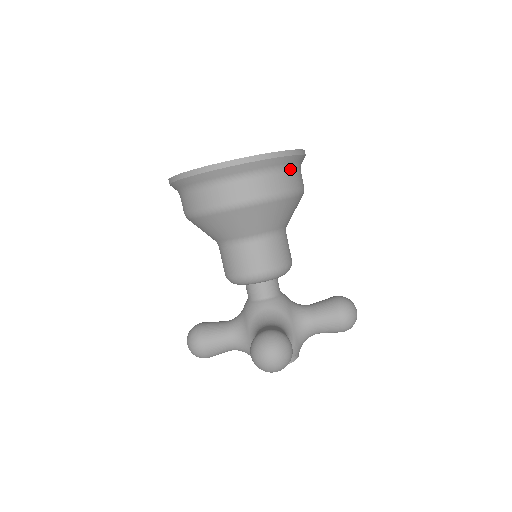
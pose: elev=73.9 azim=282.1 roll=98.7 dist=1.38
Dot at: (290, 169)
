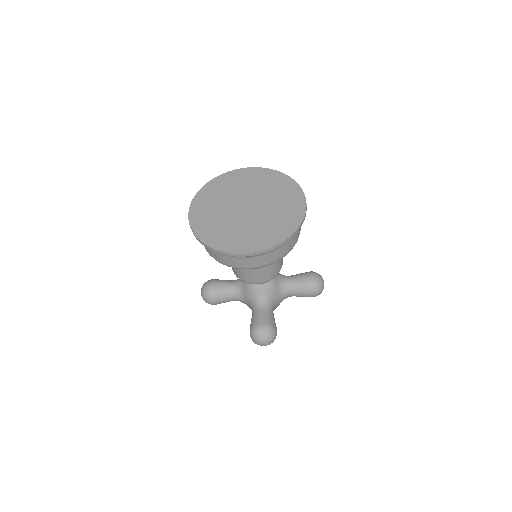
Dot at: occluded
